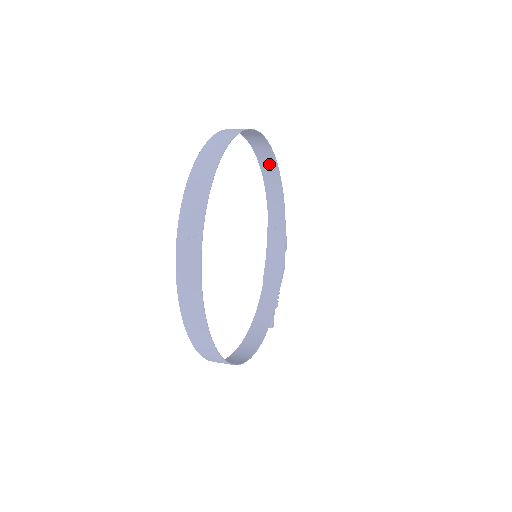
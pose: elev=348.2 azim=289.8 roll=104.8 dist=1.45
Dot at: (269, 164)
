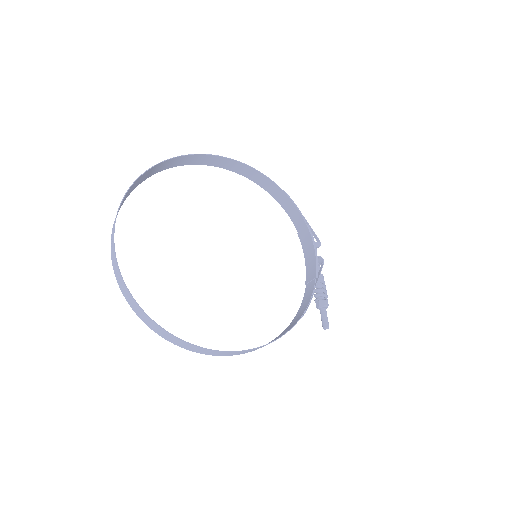
Dot at: (258, 177)
